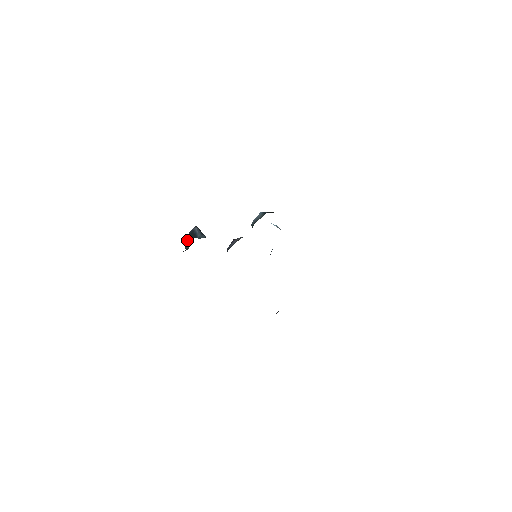
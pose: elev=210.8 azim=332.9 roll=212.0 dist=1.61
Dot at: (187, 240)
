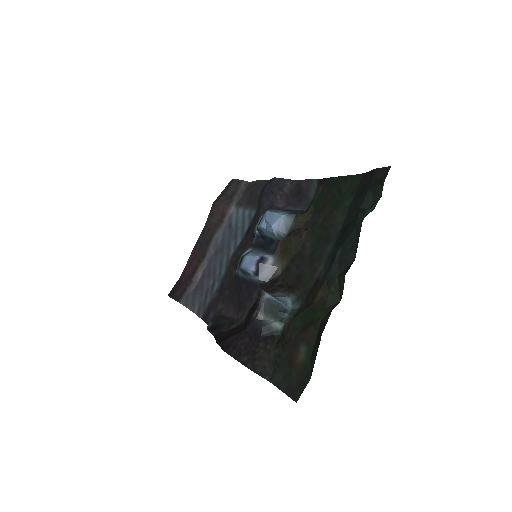
Dot at: (269, 318)
